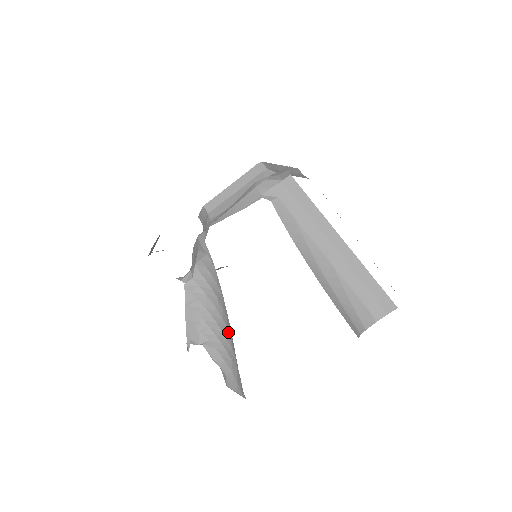
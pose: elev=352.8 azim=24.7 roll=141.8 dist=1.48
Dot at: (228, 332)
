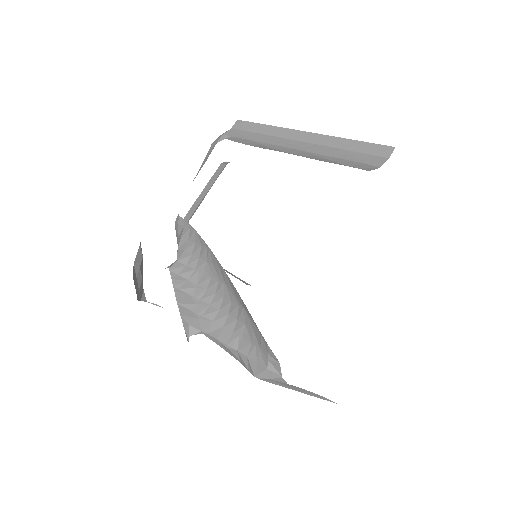
Dot at: (228, 288)
